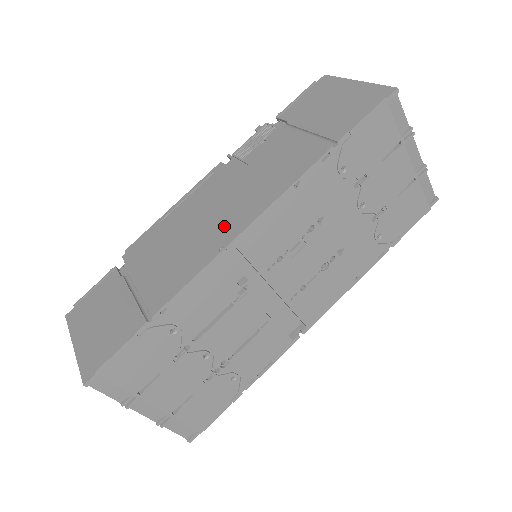
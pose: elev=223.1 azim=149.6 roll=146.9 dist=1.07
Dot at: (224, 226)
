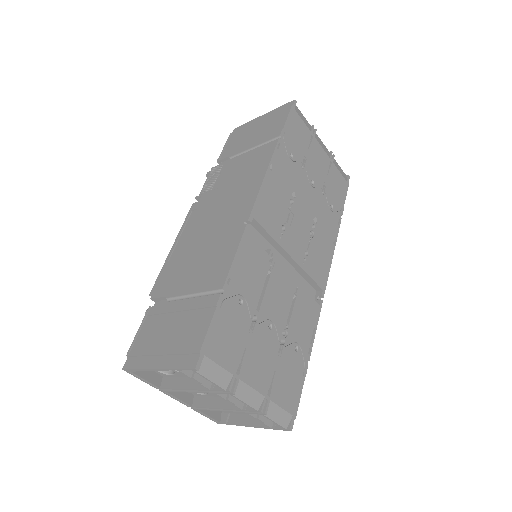
Dot at: (234, 215)
